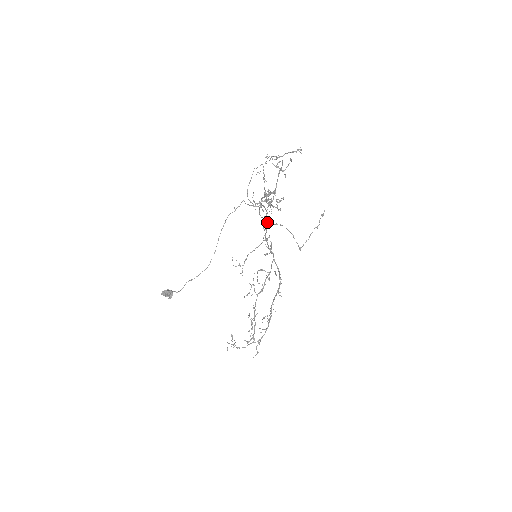
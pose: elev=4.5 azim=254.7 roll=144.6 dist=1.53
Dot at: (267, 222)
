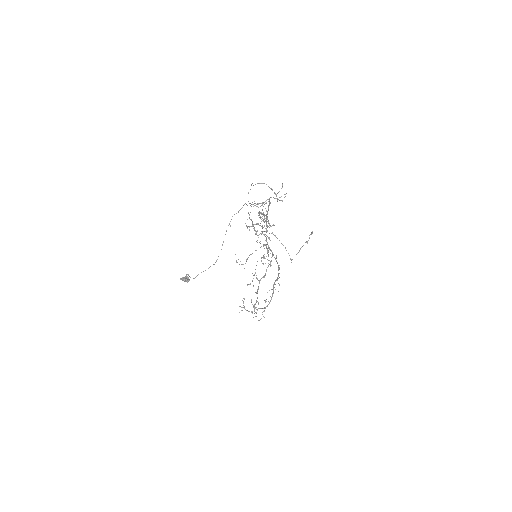
Dot at: occluded
